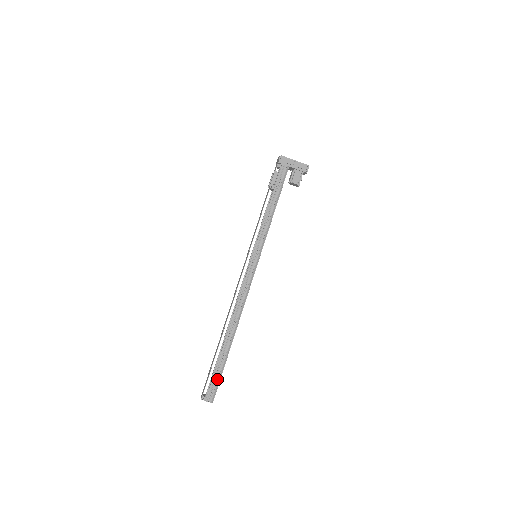
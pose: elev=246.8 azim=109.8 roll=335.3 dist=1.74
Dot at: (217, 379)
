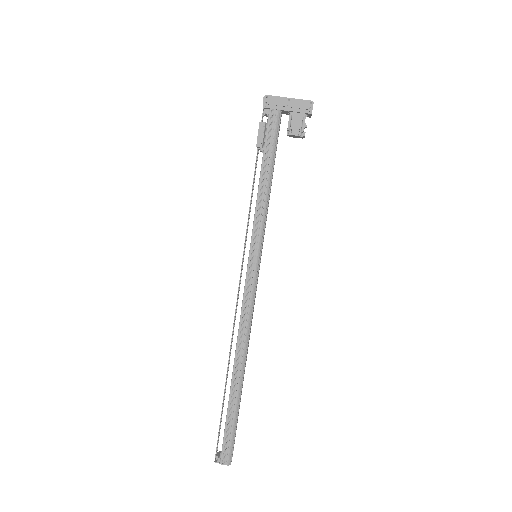
Dot at: (230, 434)
